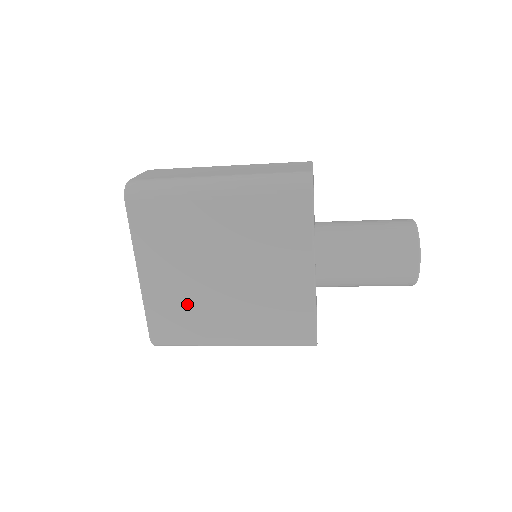
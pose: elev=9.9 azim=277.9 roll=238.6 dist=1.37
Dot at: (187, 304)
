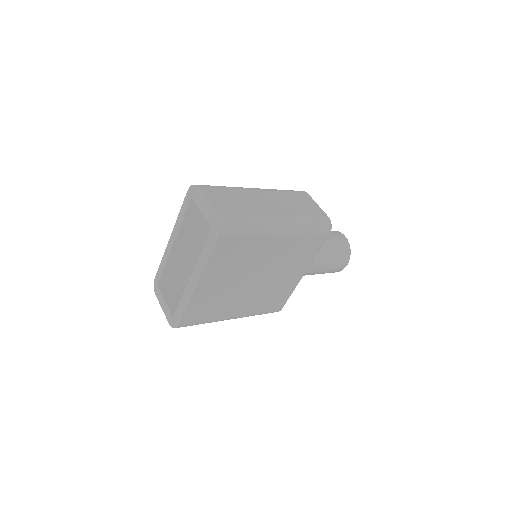
Dot at: (219, 300)
